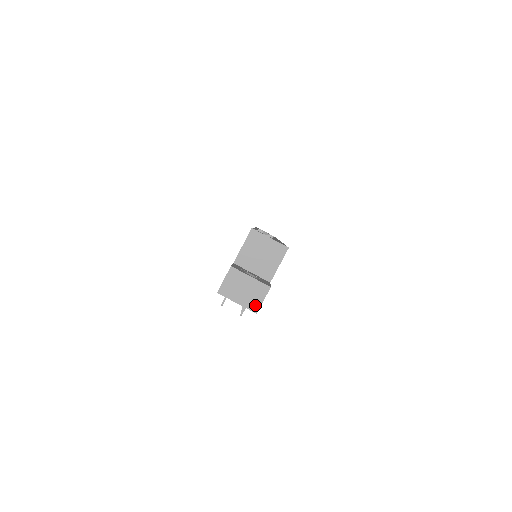
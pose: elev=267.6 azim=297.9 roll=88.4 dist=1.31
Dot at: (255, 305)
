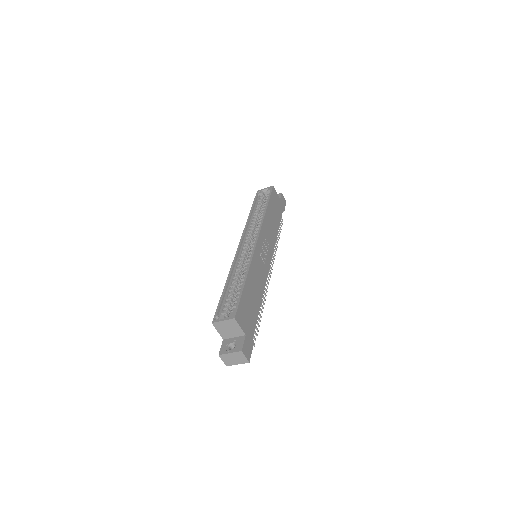
Dot at: (245, 361)
